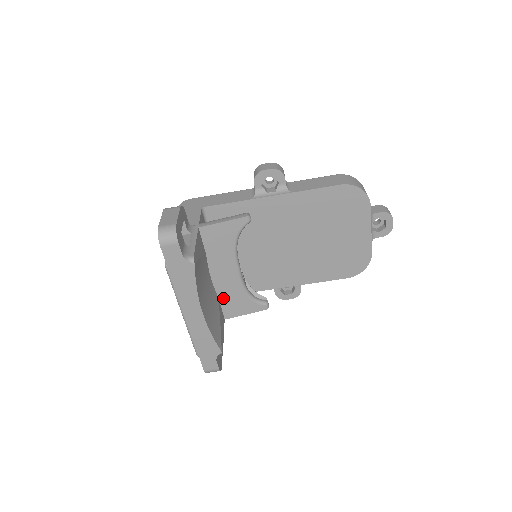
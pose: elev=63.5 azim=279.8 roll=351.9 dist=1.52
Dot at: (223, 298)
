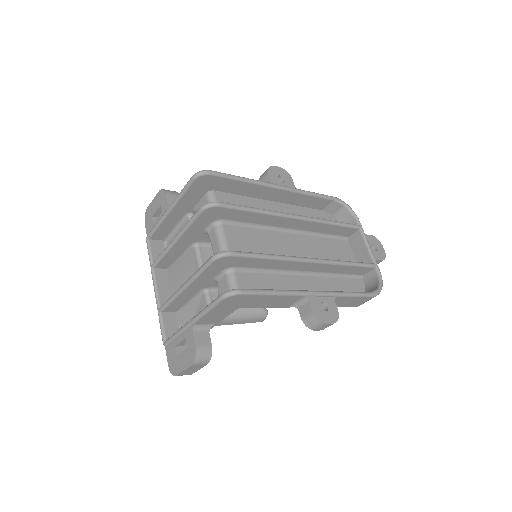
Dot at: occluded
